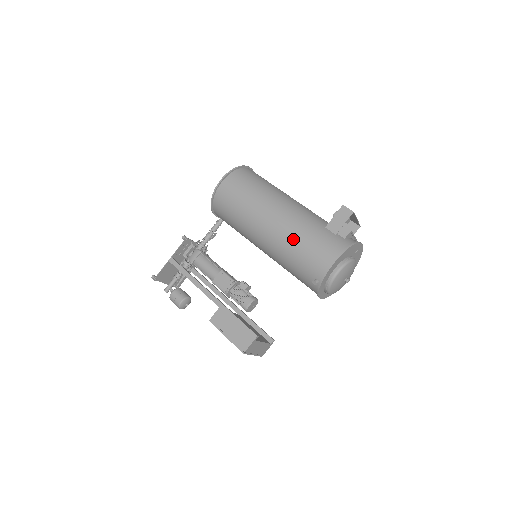
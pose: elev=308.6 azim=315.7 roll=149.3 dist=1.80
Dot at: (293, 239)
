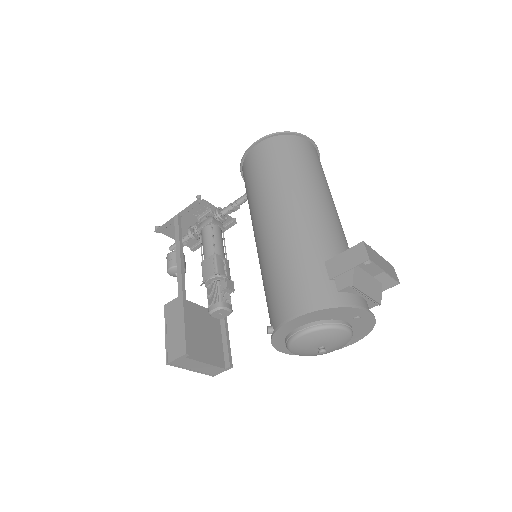
Dot at: (275, 258)
